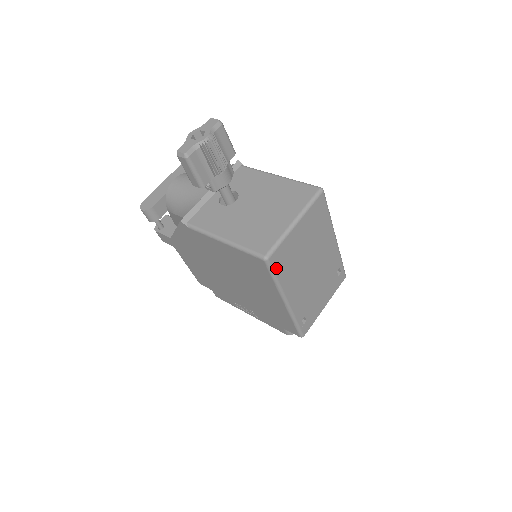
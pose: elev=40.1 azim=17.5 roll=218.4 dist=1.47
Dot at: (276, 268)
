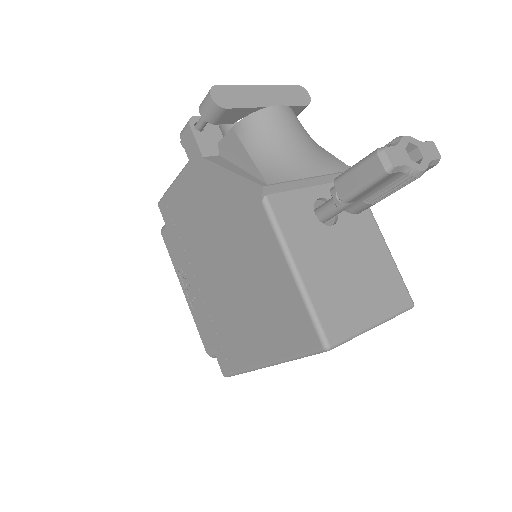
Dot at: occluded
